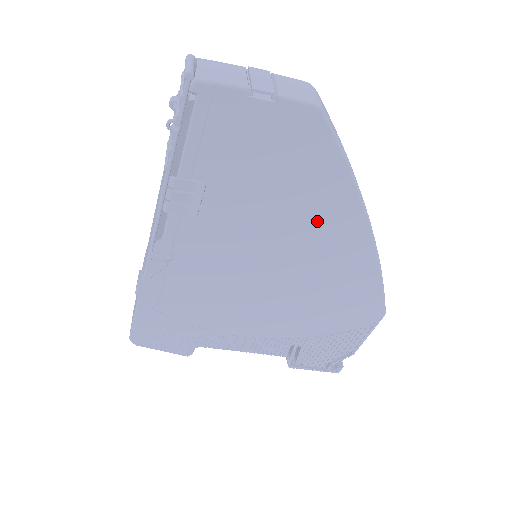
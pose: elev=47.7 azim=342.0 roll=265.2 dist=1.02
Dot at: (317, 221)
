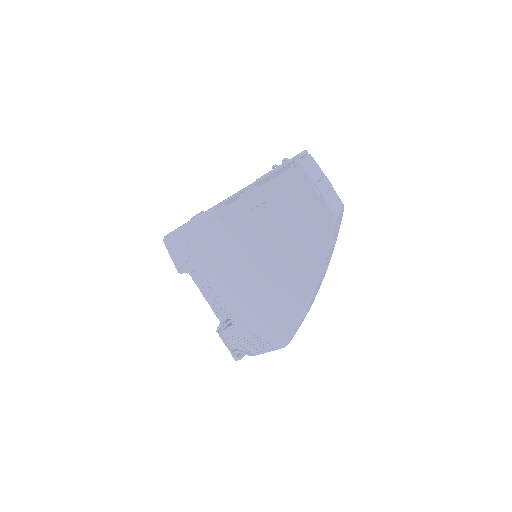
Dot at: (295, 264)
